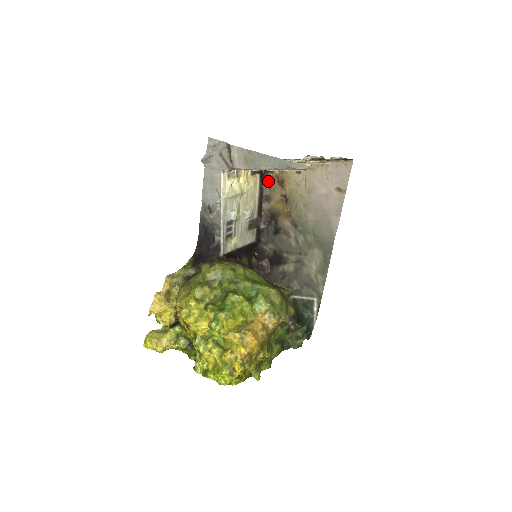
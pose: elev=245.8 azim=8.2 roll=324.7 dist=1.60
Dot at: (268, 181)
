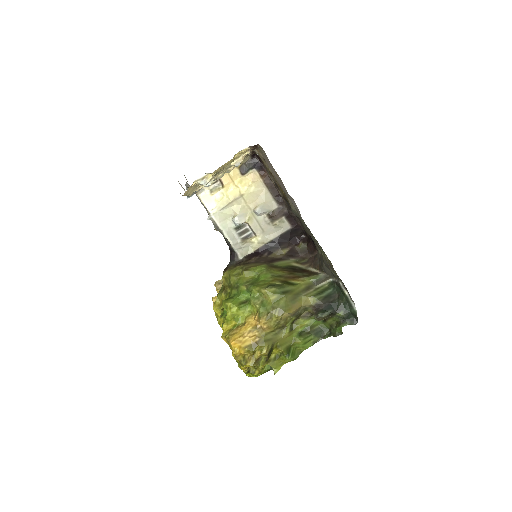
Dot at: (267, 170)
